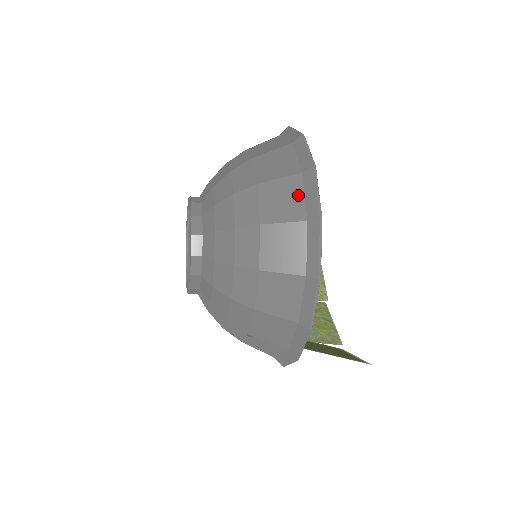
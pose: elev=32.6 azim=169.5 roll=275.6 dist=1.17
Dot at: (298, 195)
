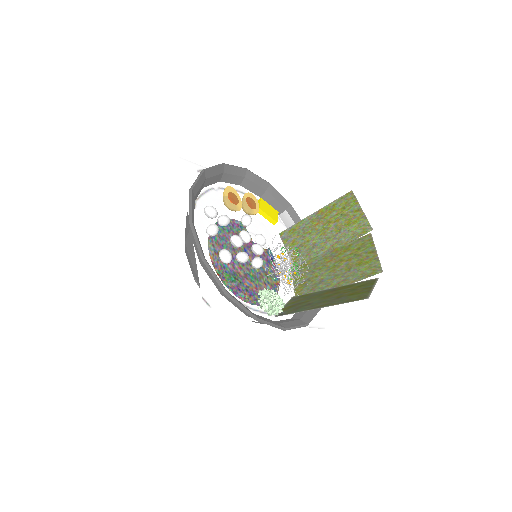
Dot at: (195, 243)
